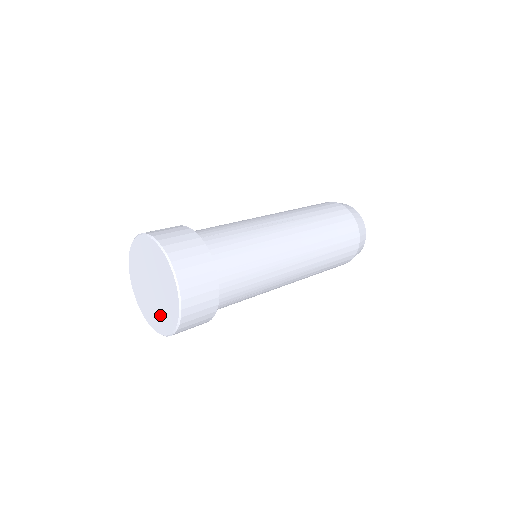
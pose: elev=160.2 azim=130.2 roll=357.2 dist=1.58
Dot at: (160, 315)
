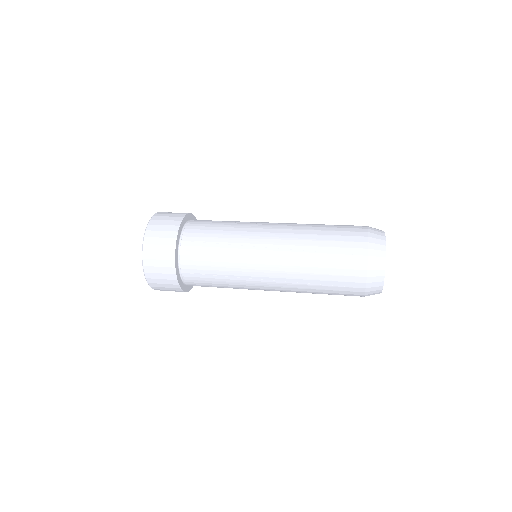
Dot at: occluded
